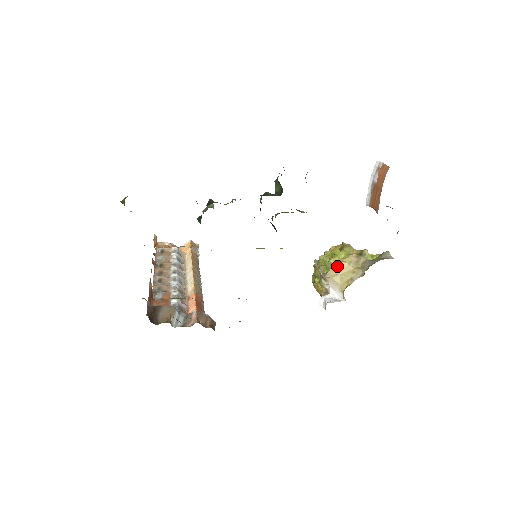
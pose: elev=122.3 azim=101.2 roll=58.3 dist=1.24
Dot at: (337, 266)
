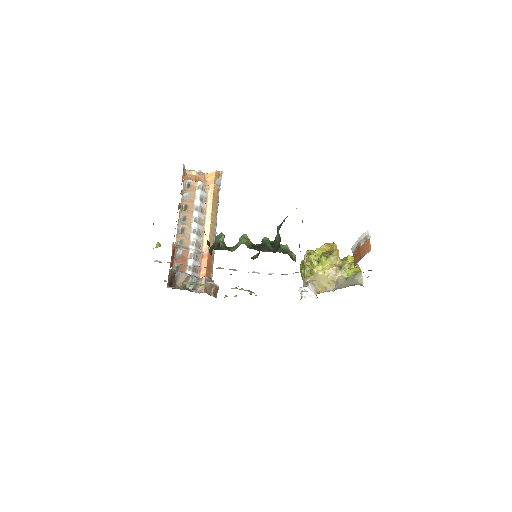
Dot at: (318, 275)
